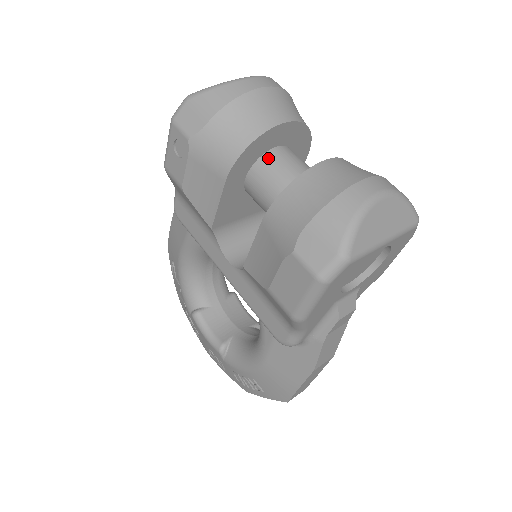
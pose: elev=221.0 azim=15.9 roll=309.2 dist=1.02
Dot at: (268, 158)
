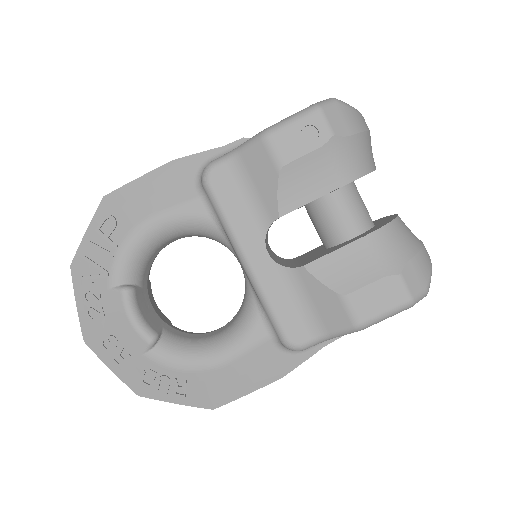
Dot at: (354, 187)
